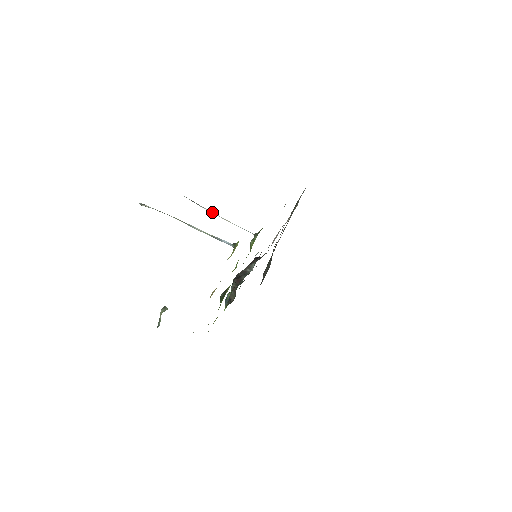
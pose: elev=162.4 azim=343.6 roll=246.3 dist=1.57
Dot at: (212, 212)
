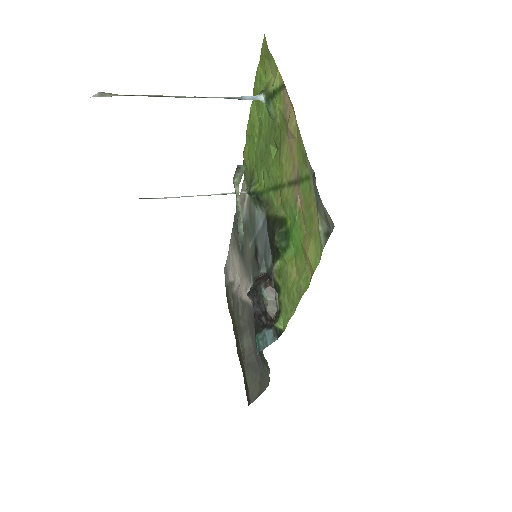
Dot at: (173, 197)
